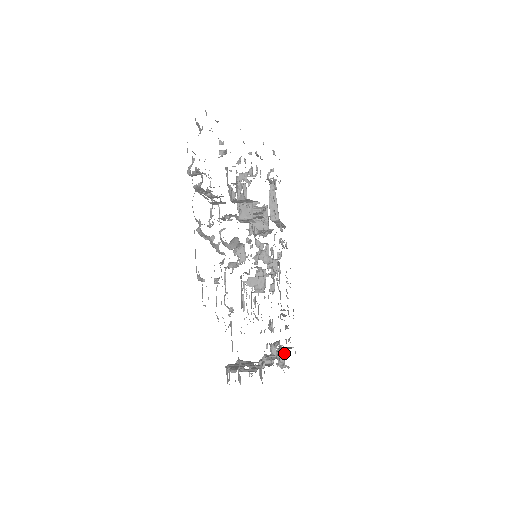
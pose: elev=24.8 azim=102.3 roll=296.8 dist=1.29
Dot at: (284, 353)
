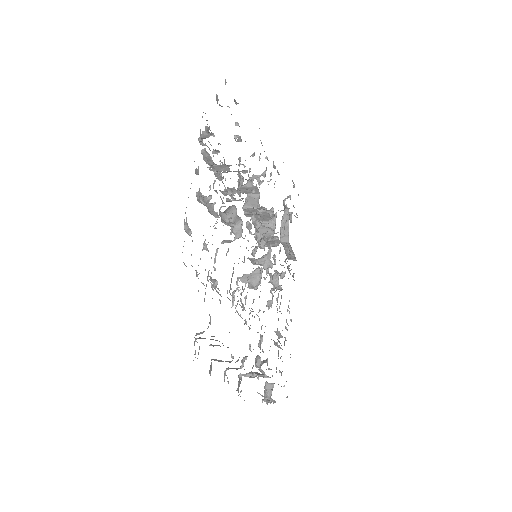
Dot at: (273, 387)
